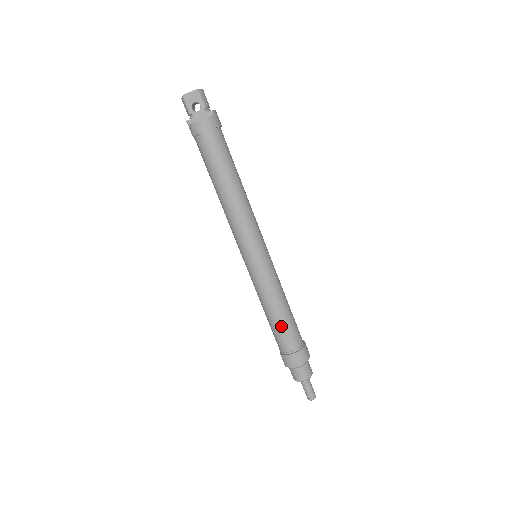
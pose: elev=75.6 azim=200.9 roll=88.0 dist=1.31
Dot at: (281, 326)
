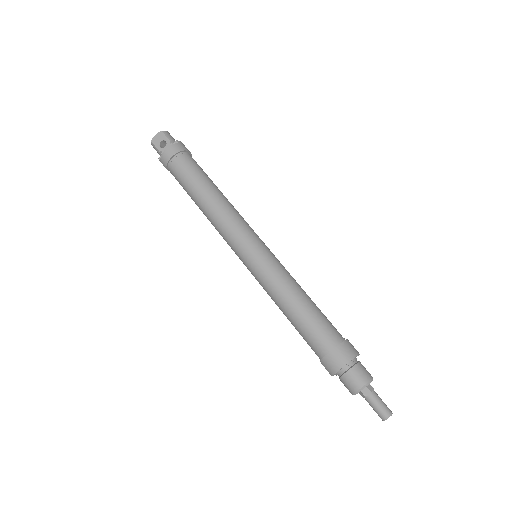
Dot at: (304, 320)
